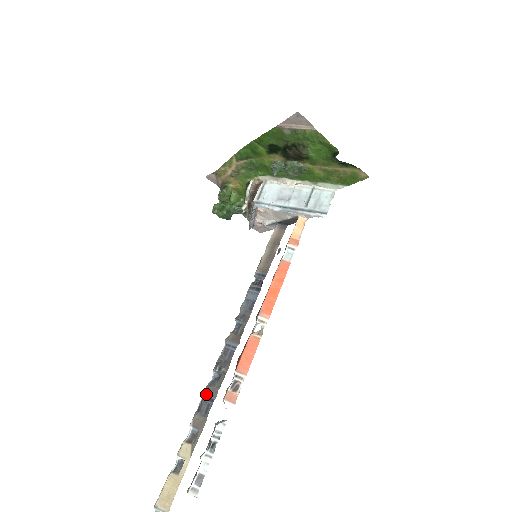
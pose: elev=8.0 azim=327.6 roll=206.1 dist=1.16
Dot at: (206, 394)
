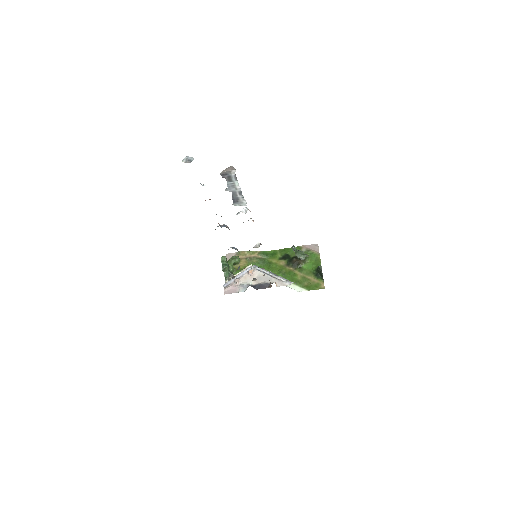
Dot at: occluded
